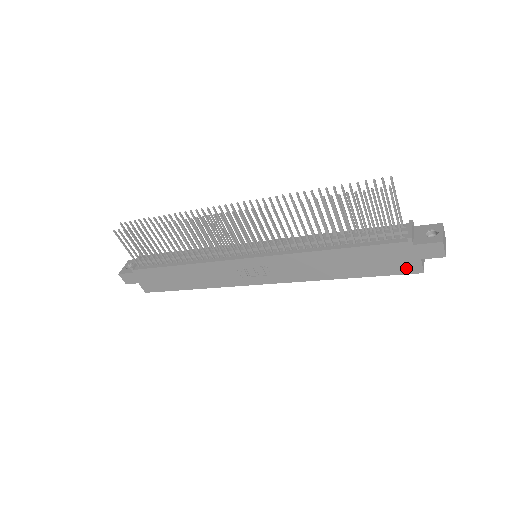
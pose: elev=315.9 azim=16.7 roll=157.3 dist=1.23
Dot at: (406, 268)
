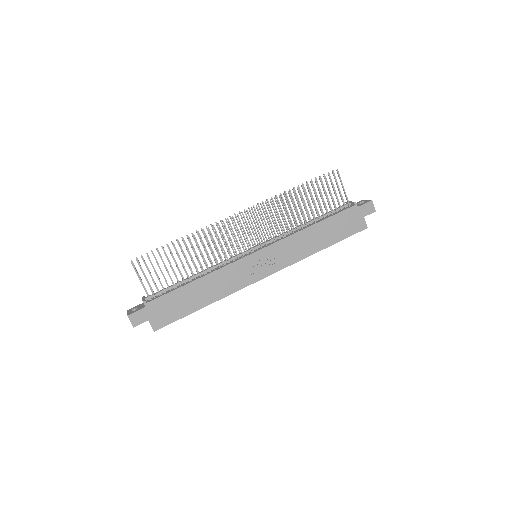
Dot at: (357, 227)
